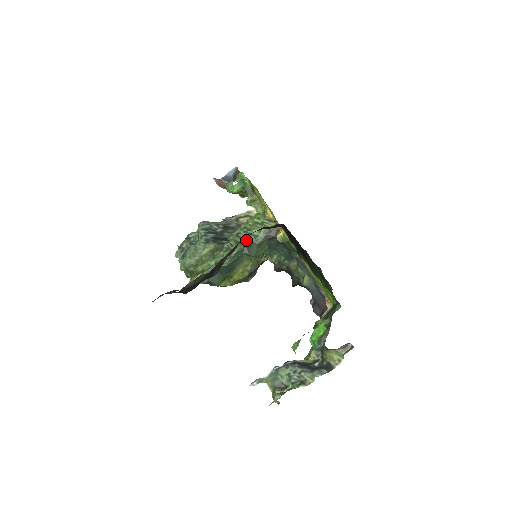
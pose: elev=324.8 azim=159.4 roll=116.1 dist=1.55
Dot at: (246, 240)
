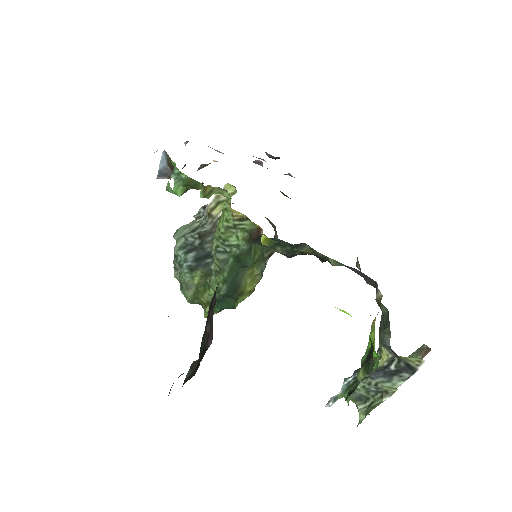
Dot at: (229, 254)
